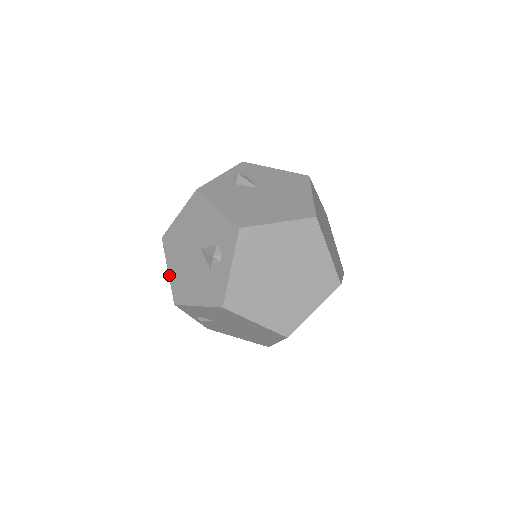
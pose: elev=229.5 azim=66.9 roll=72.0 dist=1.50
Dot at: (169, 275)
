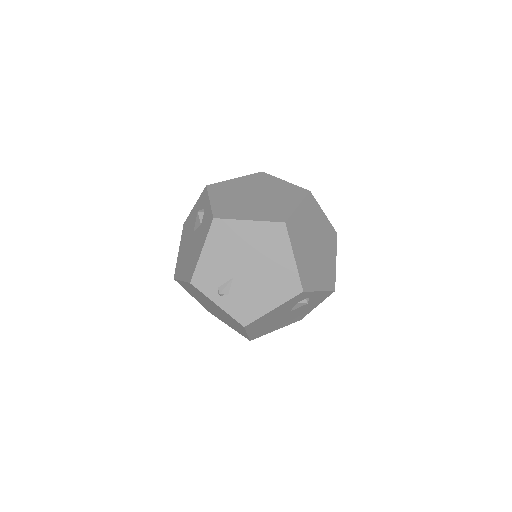
Dot at: (182, 280)
